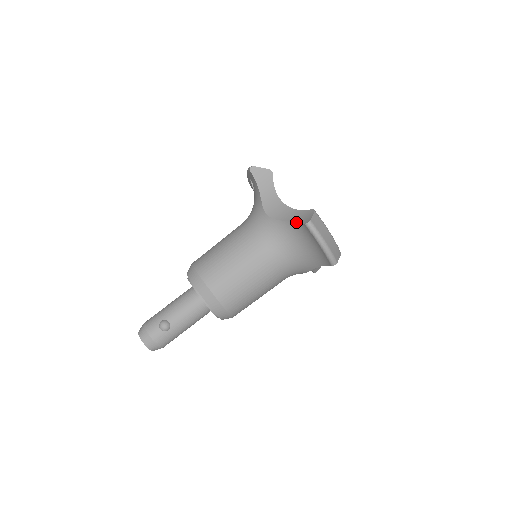
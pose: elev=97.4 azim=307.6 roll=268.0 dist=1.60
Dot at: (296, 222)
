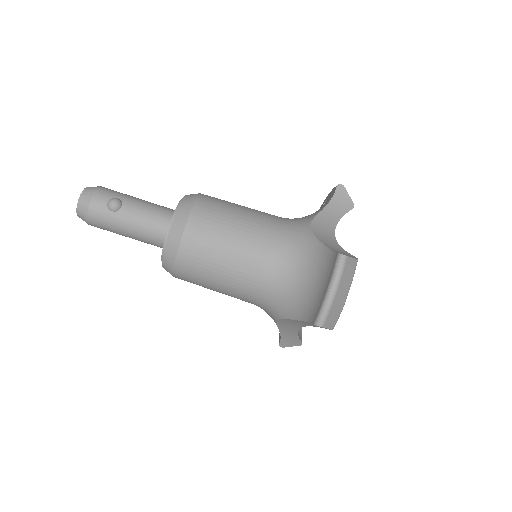
Dot at: (330, 249)
